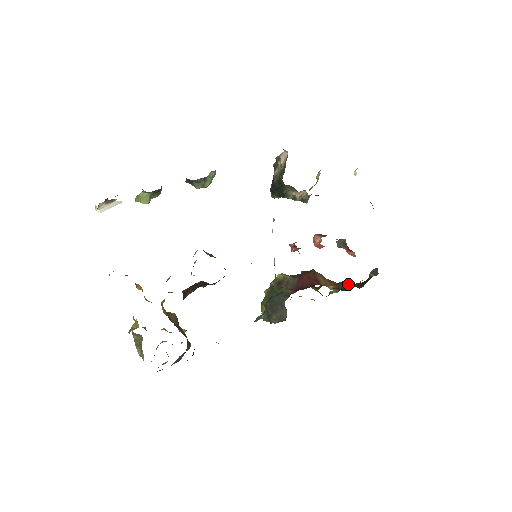
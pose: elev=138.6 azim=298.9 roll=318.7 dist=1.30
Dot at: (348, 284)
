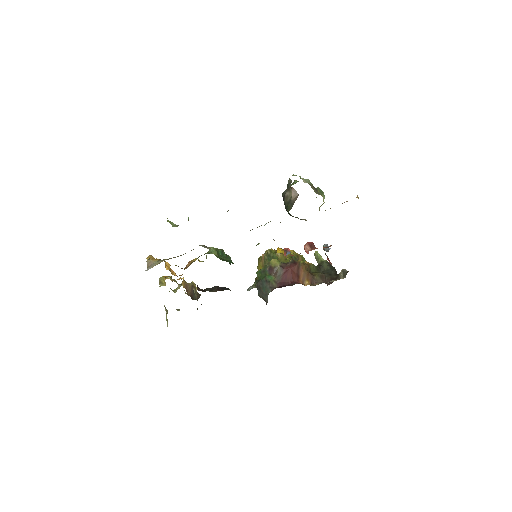
Dot at: (321, 280)
